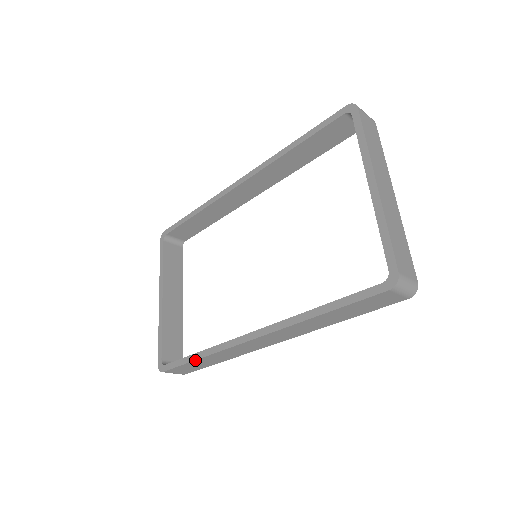
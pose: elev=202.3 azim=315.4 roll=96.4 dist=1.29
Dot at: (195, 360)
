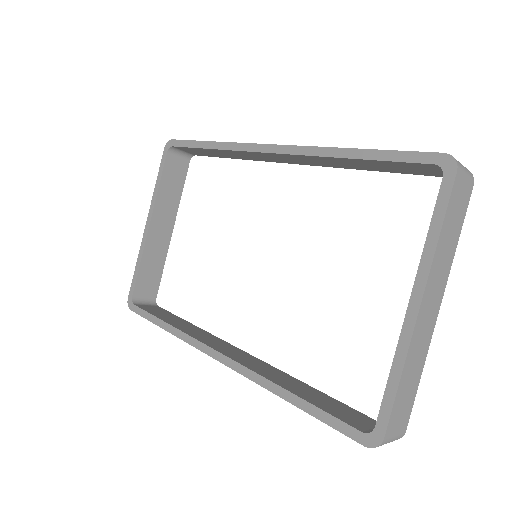
Dot at: (161, 327)
